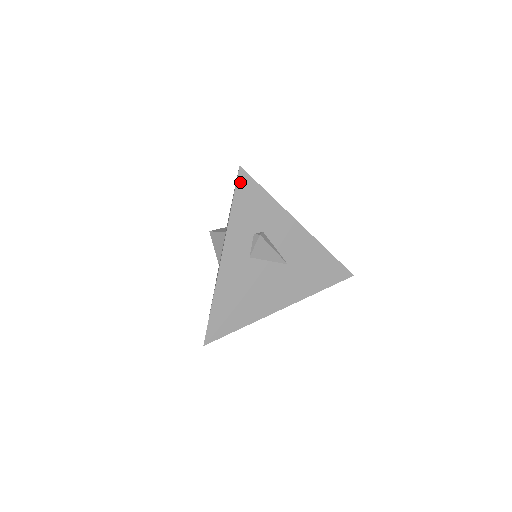
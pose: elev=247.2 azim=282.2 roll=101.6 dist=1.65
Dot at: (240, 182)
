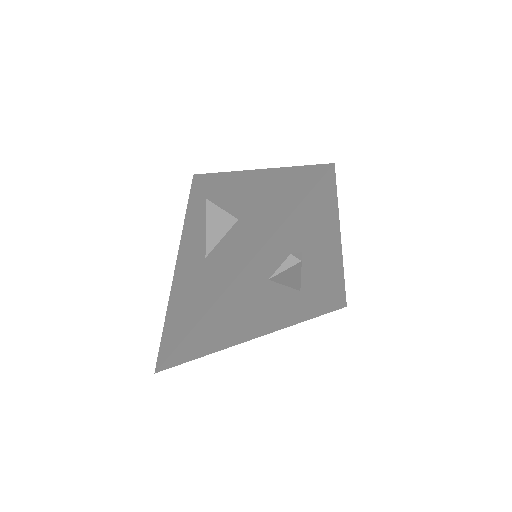
Dot at: (320, 185)
